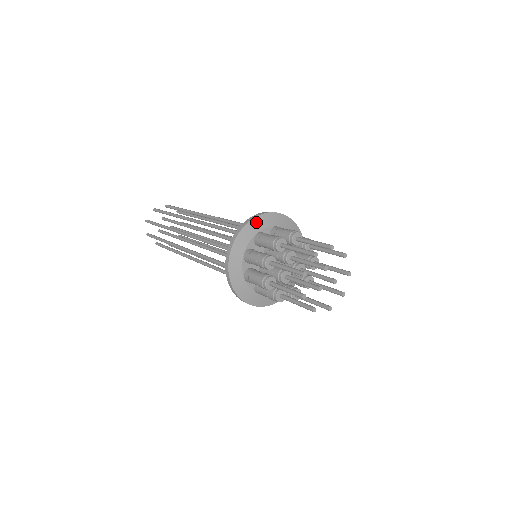
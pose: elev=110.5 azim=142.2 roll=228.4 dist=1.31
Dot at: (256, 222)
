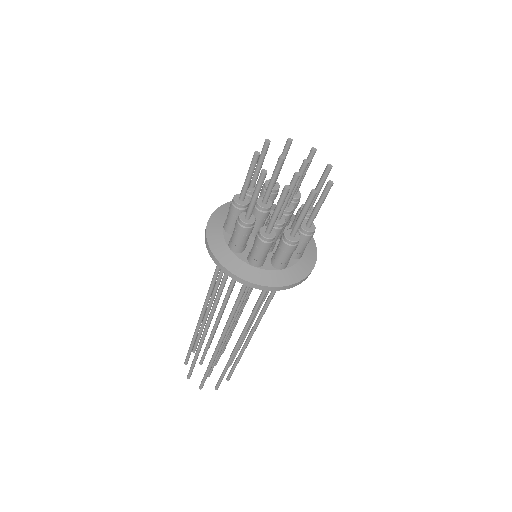
Dot at: (214, 221)
